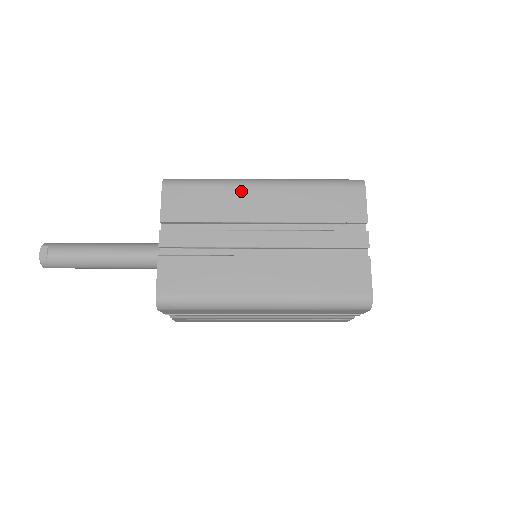
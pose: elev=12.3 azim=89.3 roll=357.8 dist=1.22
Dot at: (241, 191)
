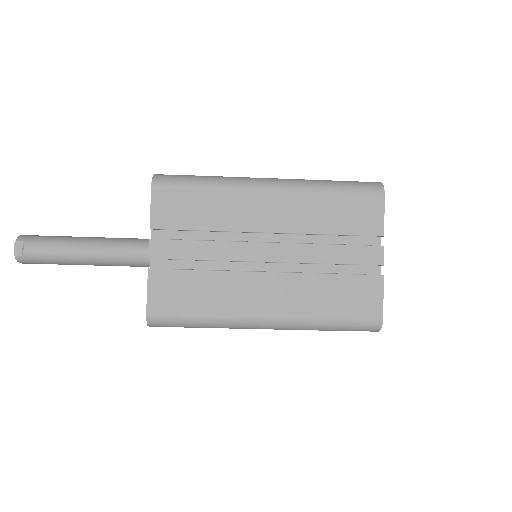
Dot at: (243, 194)
